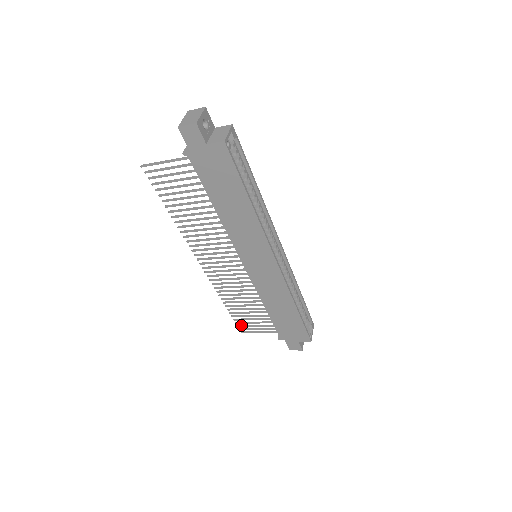
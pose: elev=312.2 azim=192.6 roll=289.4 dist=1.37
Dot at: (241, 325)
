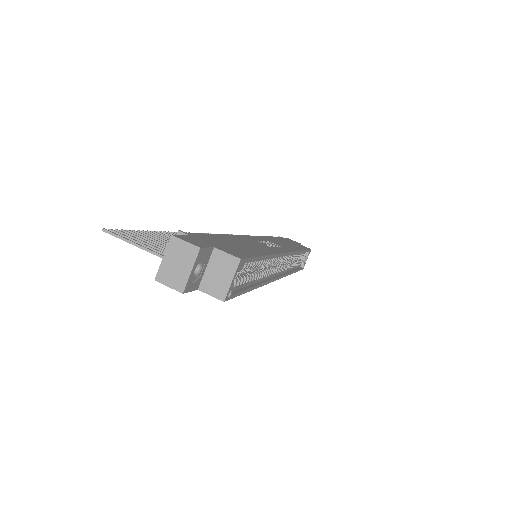
Dot at: occluded
